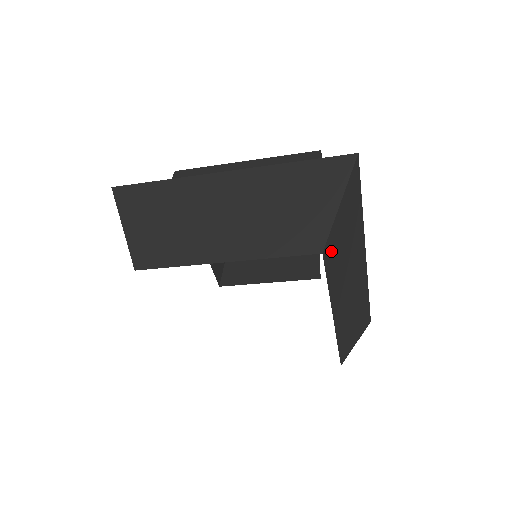
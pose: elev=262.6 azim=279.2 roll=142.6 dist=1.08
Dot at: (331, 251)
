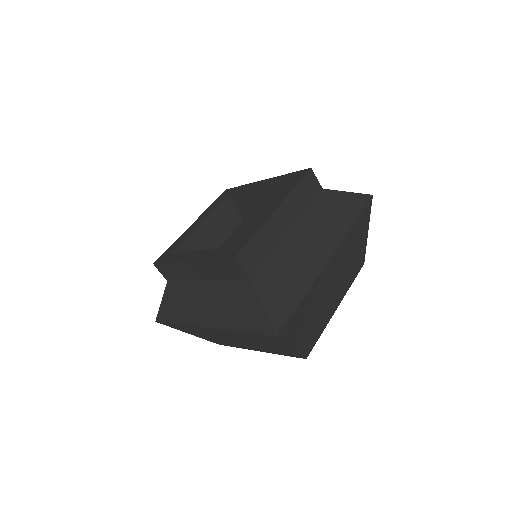
Dot at: (309, 343)
